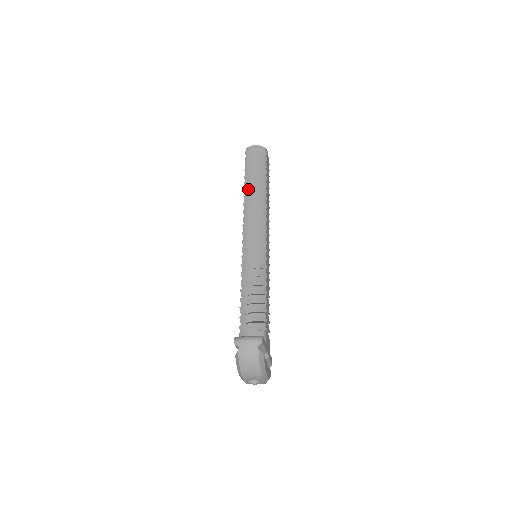
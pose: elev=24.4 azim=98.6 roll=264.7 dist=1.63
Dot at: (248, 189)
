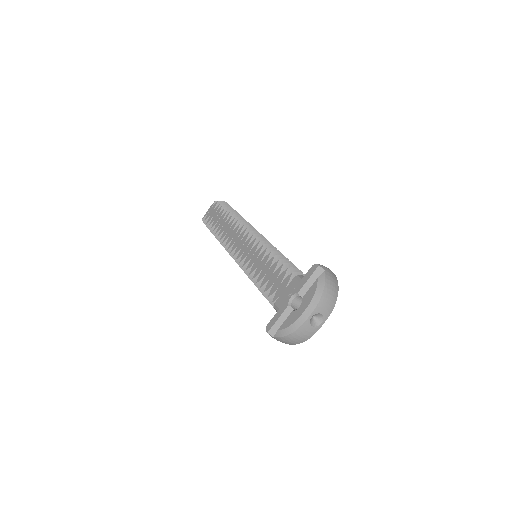
Dot at: (236, 216)
